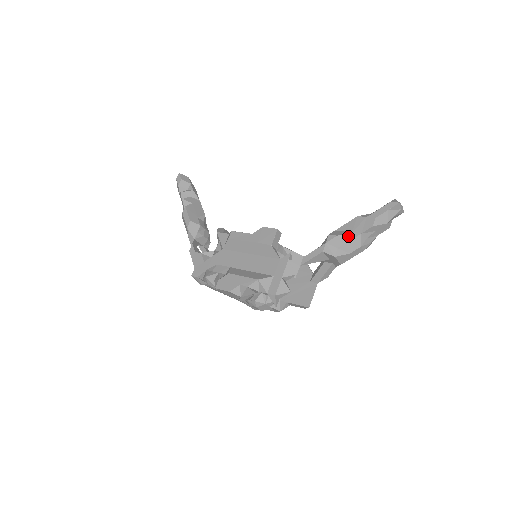
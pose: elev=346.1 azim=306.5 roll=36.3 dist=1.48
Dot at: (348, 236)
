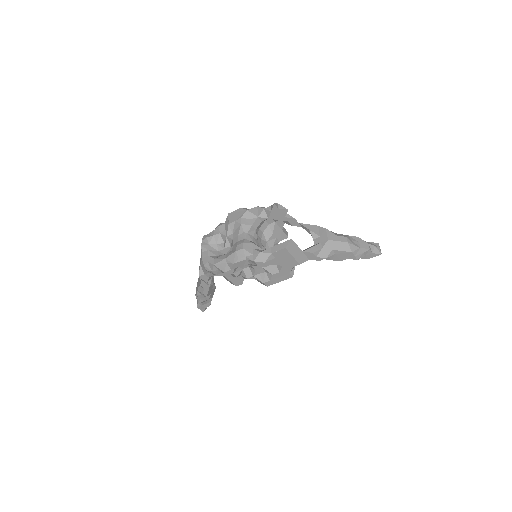
Dot at: occluded
